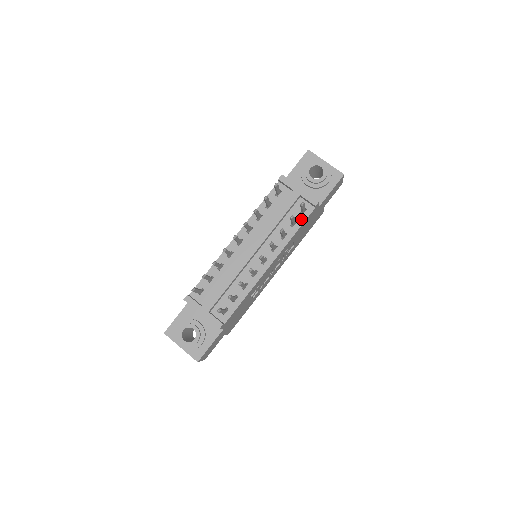
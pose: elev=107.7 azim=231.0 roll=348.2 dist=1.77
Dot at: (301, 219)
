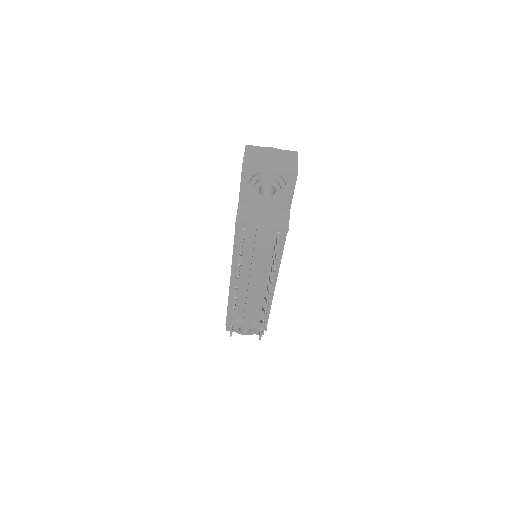
Dot at: (280, 242)
